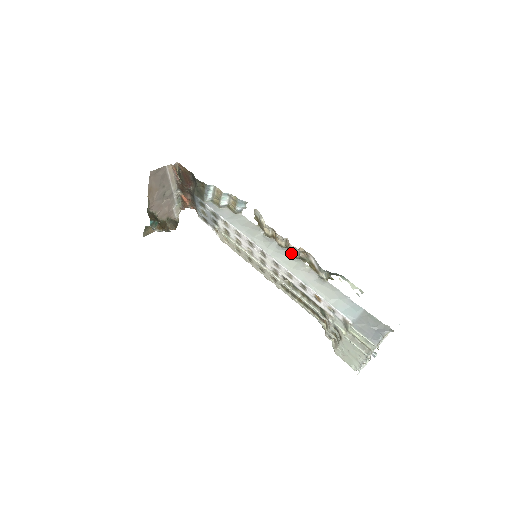
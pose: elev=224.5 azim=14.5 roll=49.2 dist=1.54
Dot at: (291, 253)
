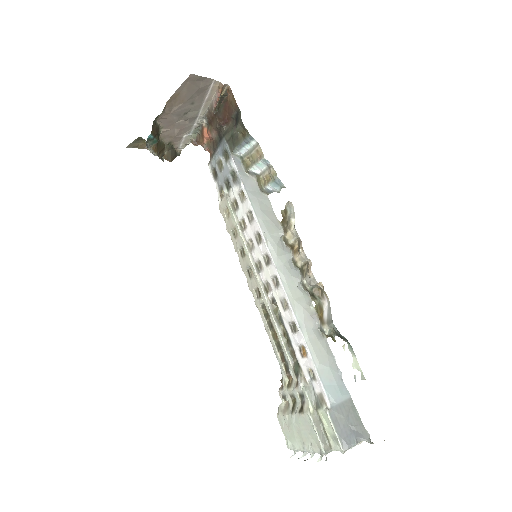
Dot at: (303, 280)
